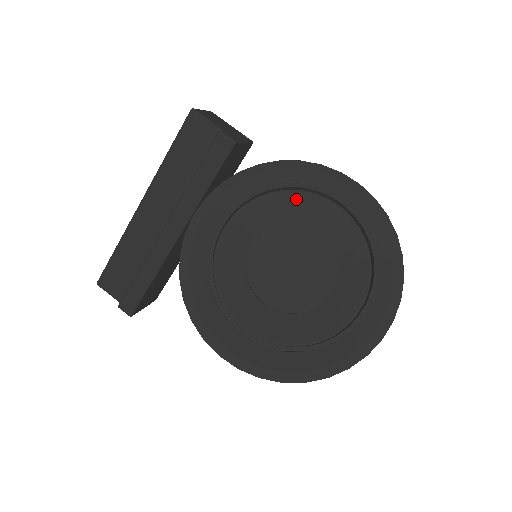
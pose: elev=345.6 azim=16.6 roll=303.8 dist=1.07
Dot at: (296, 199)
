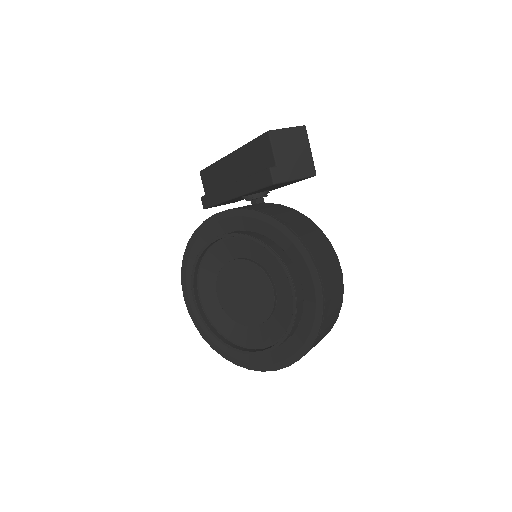
Dot at: (274, 259)
